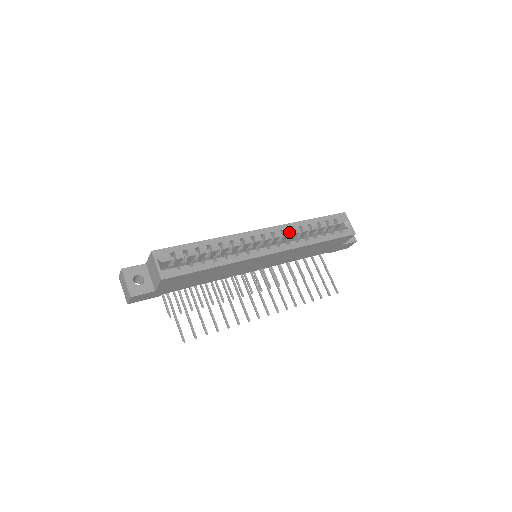
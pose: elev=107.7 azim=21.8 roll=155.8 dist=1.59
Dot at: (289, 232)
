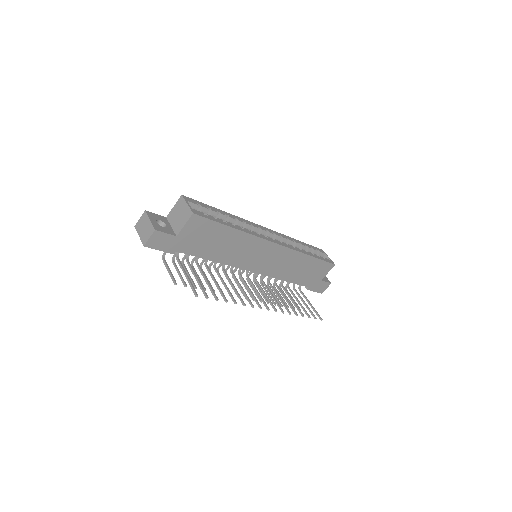
Dot at: (286, 240)
